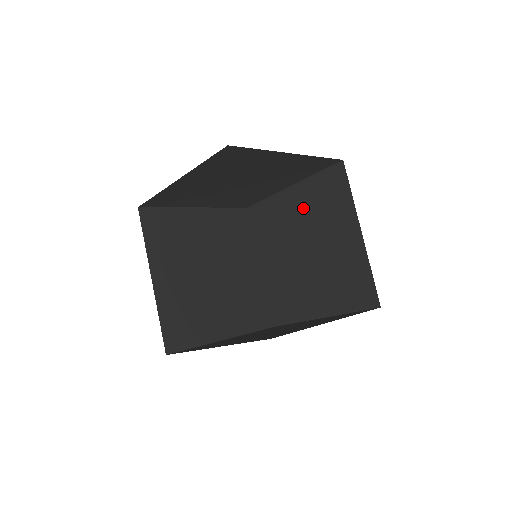
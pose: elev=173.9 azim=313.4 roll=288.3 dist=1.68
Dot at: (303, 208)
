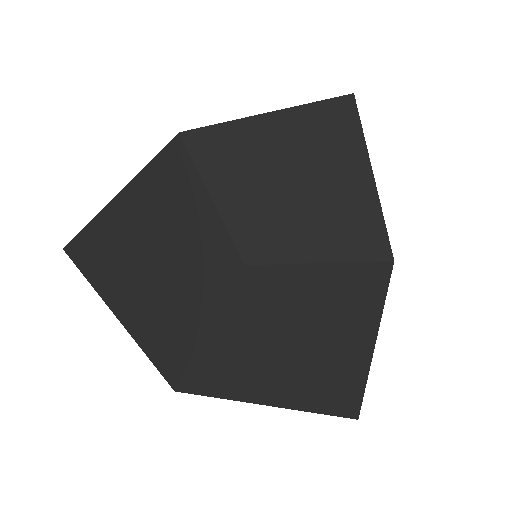
Dot at: (245, 312)
